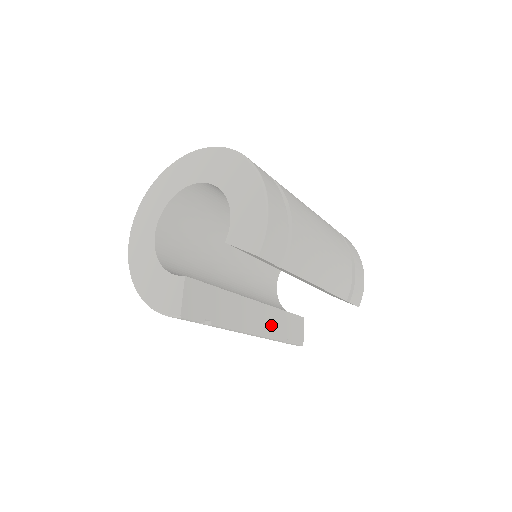
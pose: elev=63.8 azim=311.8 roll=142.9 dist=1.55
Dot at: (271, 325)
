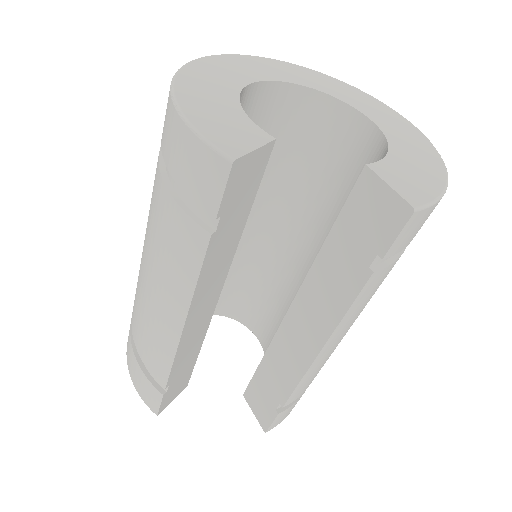
Dot at: (189, 343)
